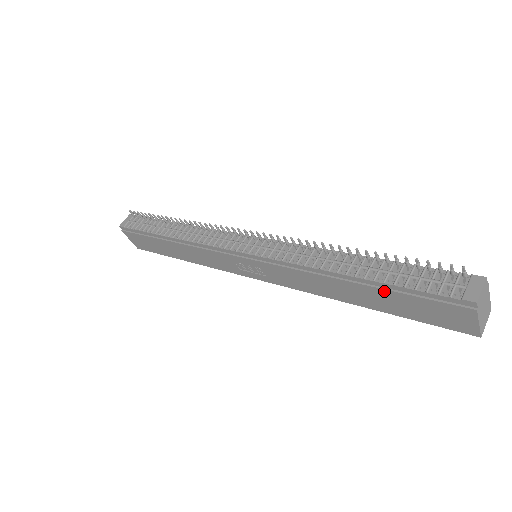
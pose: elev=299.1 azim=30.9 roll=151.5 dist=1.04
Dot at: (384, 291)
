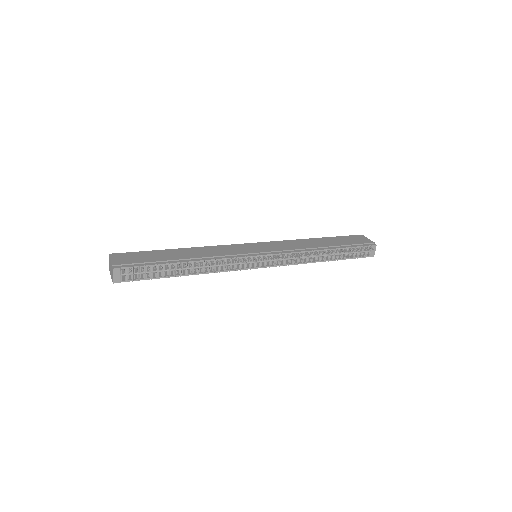
Dot at: occluded
